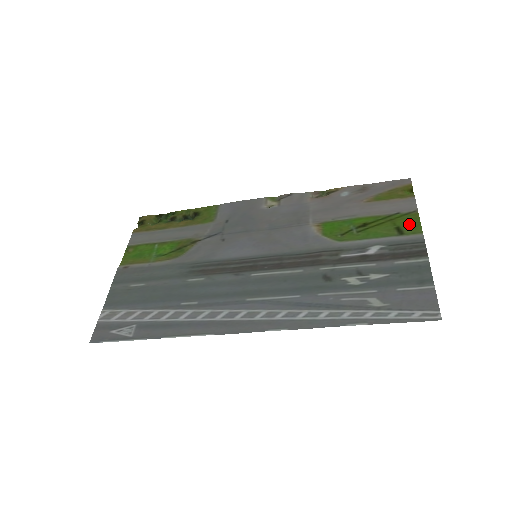
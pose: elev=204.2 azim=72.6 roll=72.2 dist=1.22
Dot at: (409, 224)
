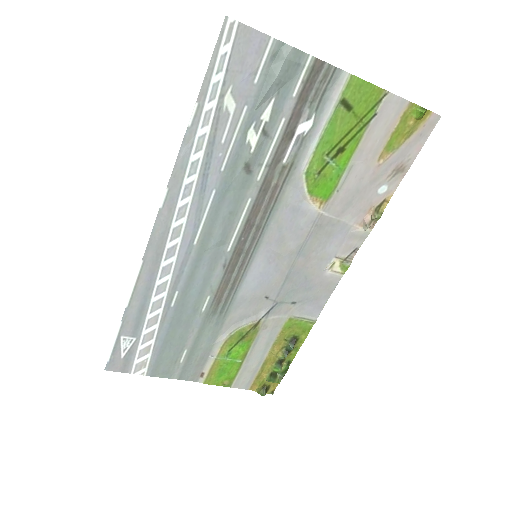
Dot at: (360, 96)
